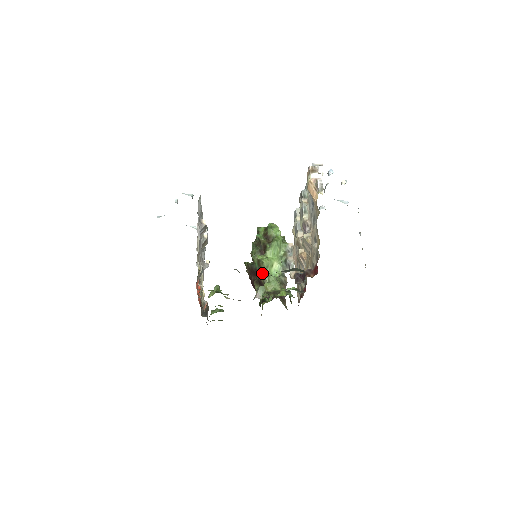
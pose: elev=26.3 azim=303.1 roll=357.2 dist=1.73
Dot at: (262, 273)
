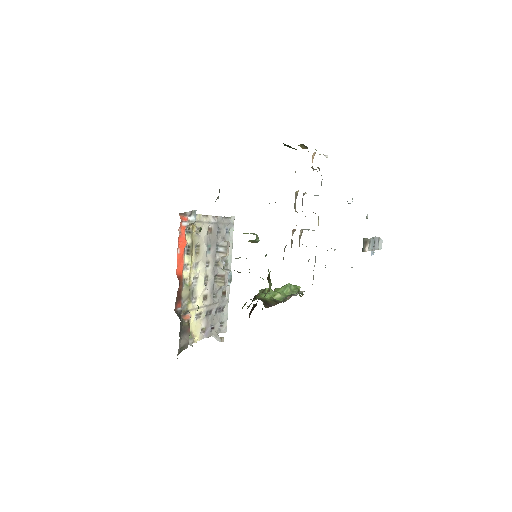
Dot at: occluded
